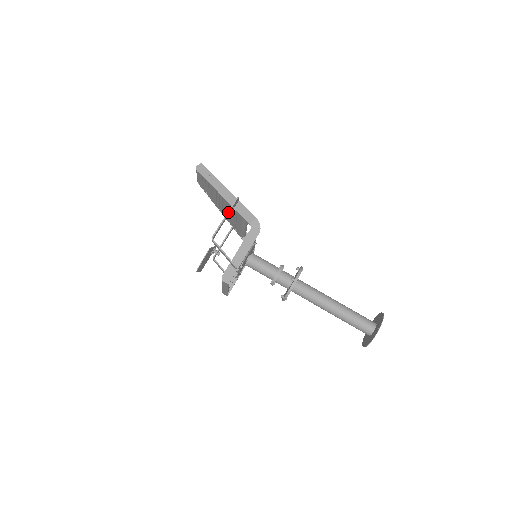
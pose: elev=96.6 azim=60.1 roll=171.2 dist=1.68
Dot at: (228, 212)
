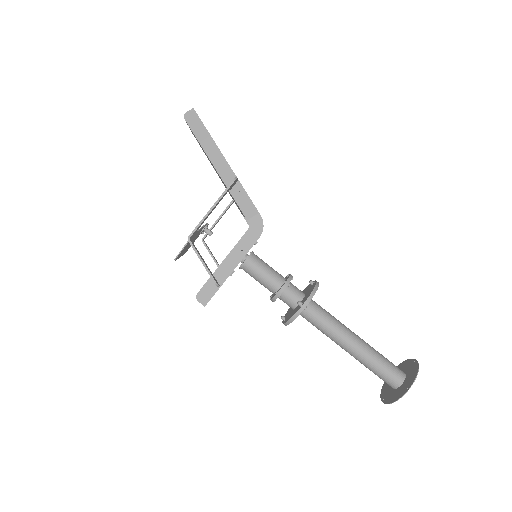
Dot at: (217, 201)
